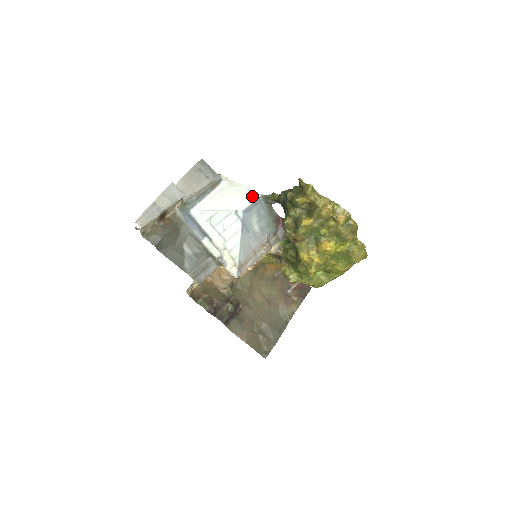
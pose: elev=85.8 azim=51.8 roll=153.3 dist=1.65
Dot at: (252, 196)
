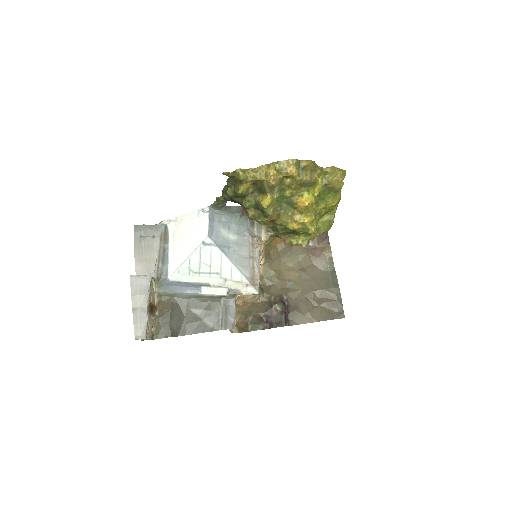
Dot at: (203, 216)
